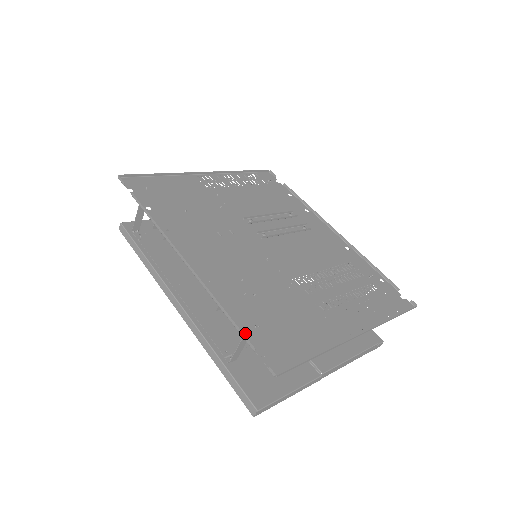
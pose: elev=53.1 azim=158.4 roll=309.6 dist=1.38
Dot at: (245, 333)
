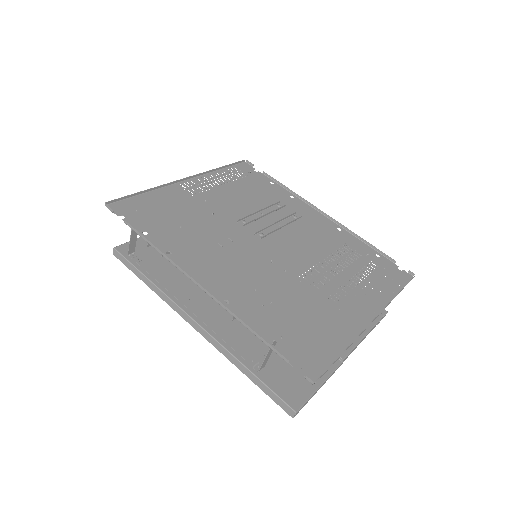
Dot at: (274, 346)
